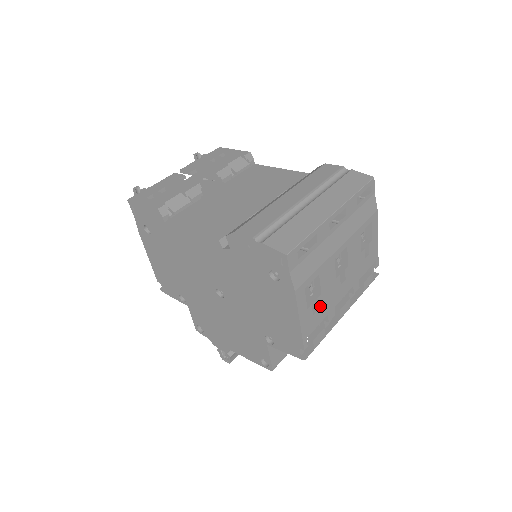
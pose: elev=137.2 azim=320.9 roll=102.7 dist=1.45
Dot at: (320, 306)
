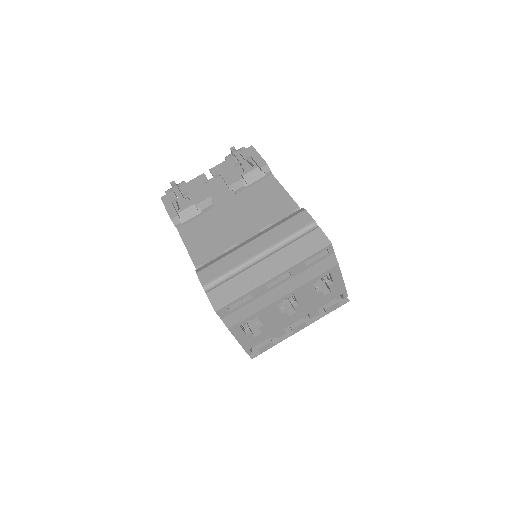
Dot at: (263, 331)
